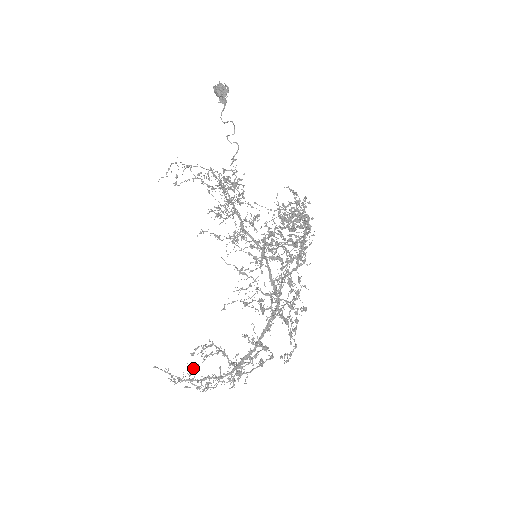
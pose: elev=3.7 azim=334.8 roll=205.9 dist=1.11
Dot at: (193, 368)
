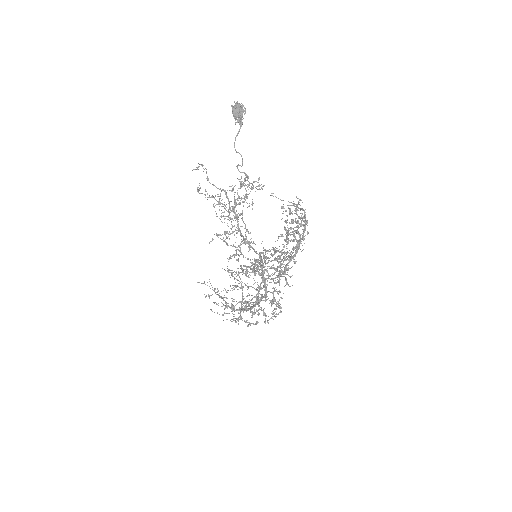
Dot at: occluded
